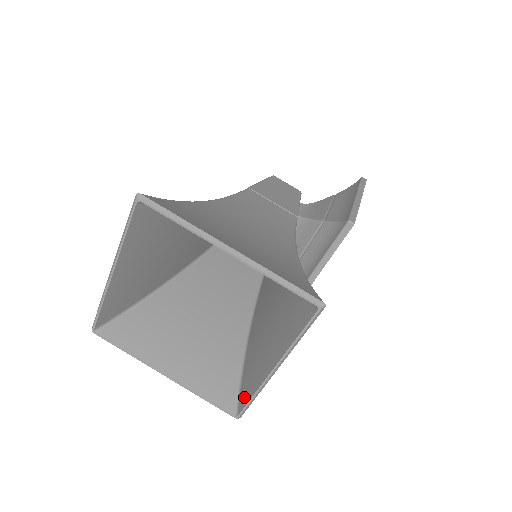
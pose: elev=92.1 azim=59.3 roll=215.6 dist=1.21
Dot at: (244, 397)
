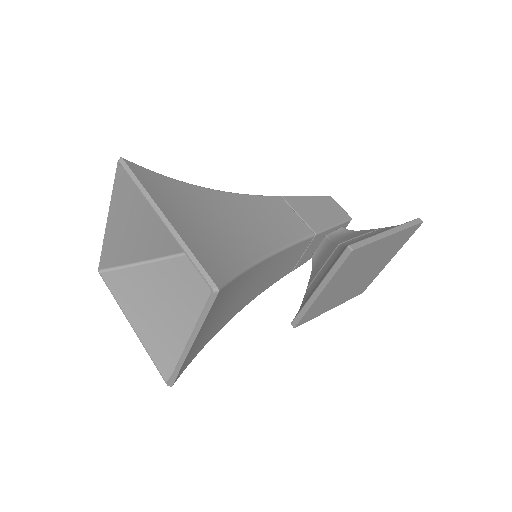
Dot at: occluded
